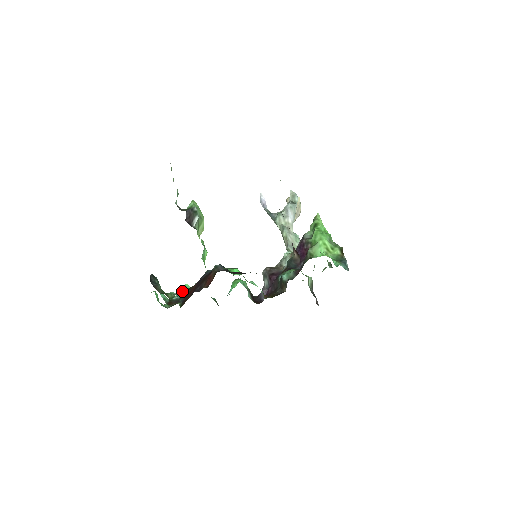
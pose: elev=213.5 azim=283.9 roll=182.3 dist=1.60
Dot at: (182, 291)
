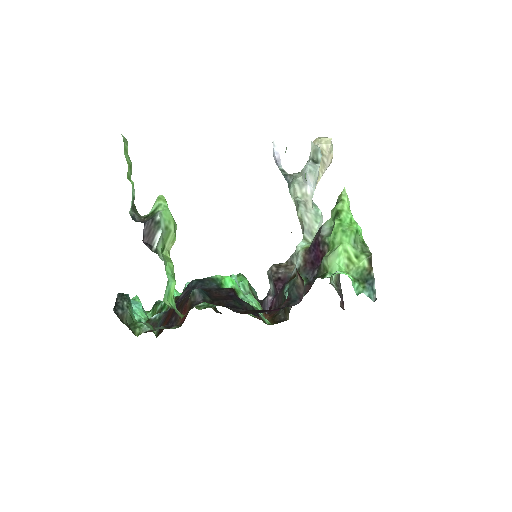
Dot at: occluded
